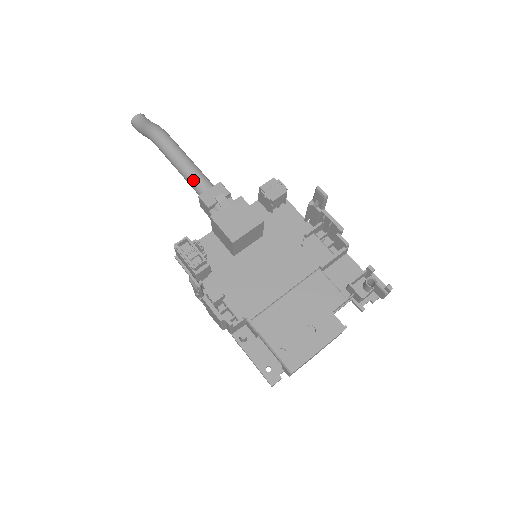
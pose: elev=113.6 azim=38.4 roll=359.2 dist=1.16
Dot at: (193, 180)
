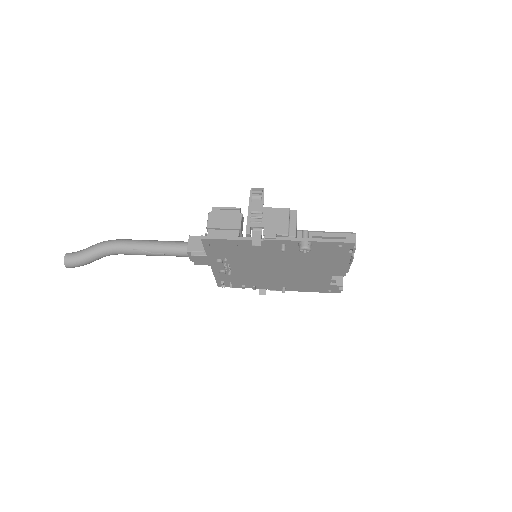
Dot at: (173, 241)
